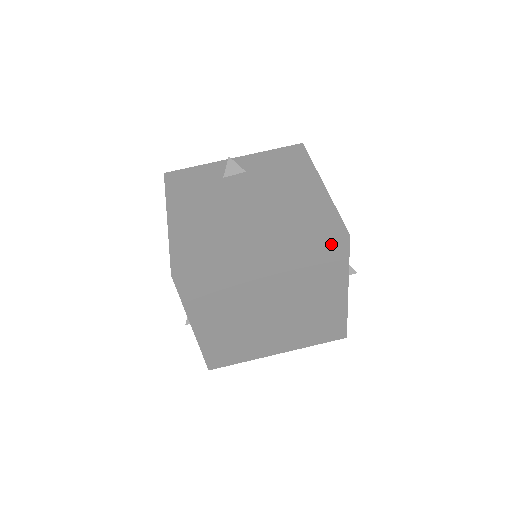
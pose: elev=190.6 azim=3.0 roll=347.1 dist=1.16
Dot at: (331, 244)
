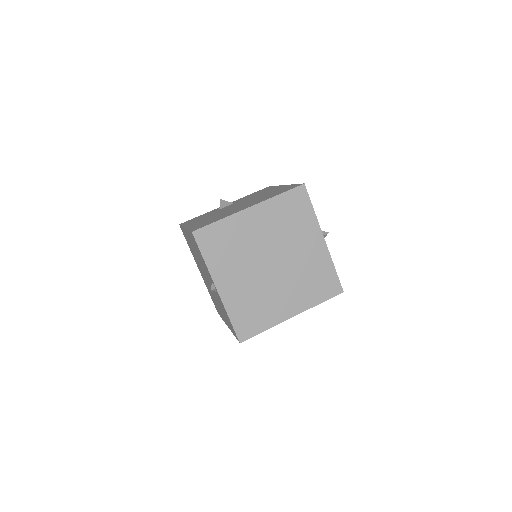
Dot at: (294, 193)
